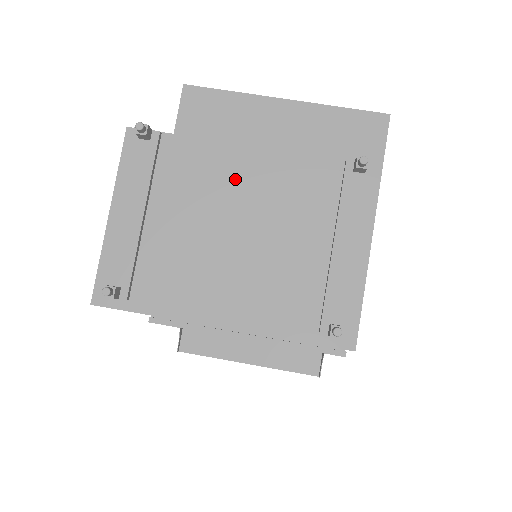
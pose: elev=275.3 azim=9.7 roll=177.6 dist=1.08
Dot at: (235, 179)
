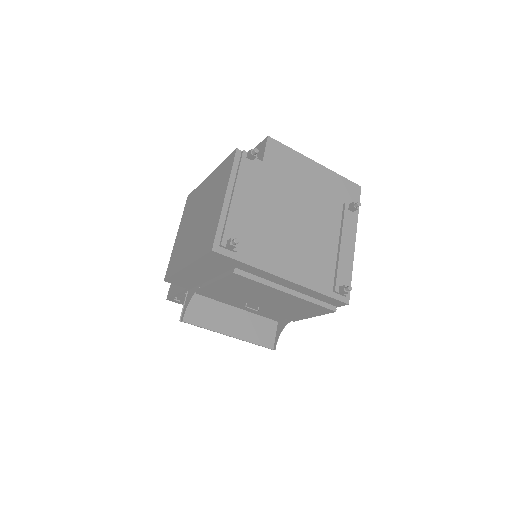
Dot at: (293, 197)
